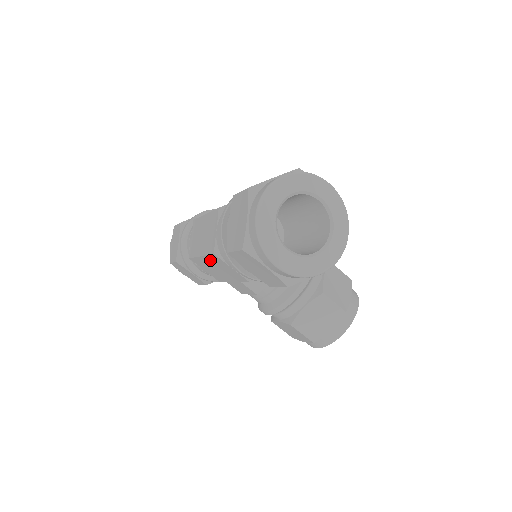
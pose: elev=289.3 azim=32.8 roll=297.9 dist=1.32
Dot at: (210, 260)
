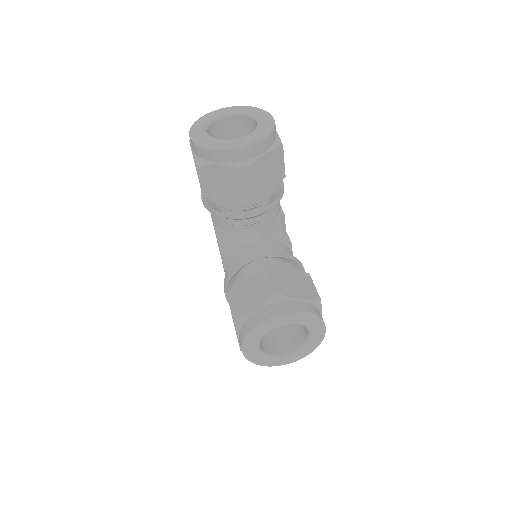
Dot at: occluded
